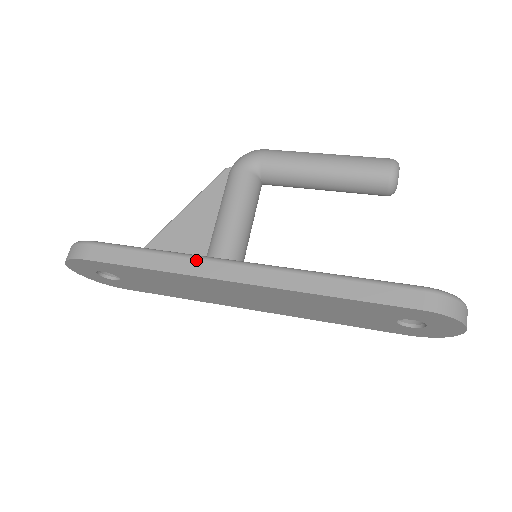
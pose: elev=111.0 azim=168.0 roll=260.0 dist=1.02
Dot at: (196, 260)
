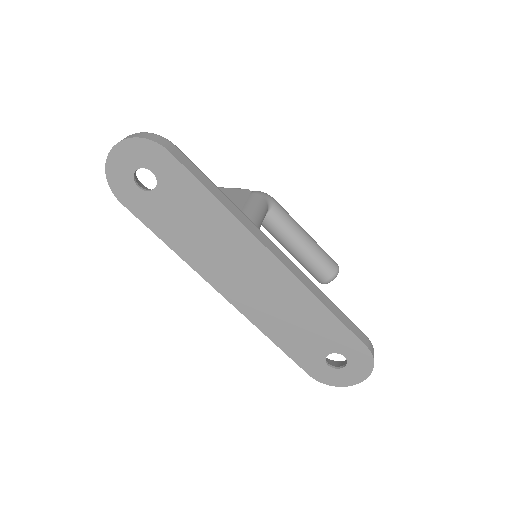
Dot at: (251, 222)
